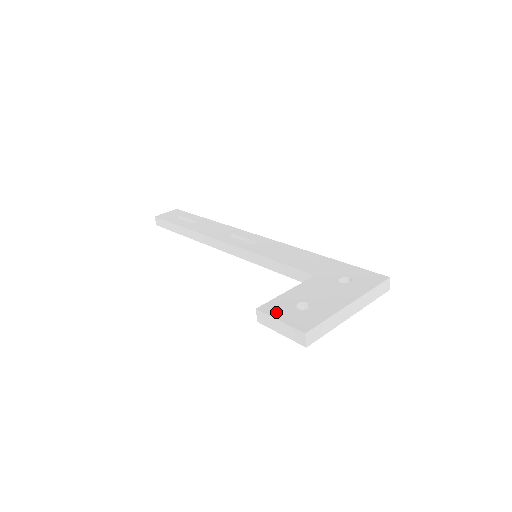
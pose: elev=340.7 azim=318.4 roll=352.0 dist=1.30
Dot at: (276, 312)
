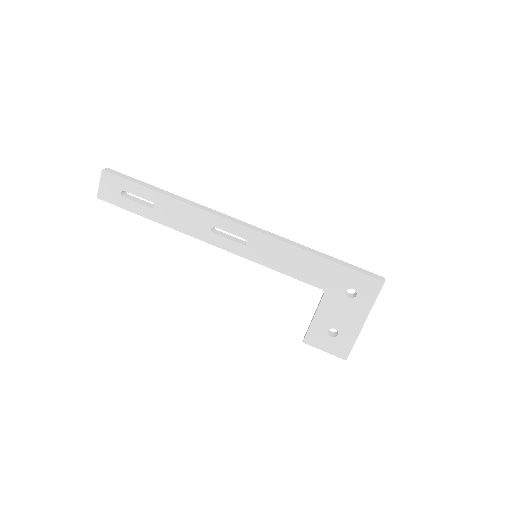
Dot at: (318, 344)
